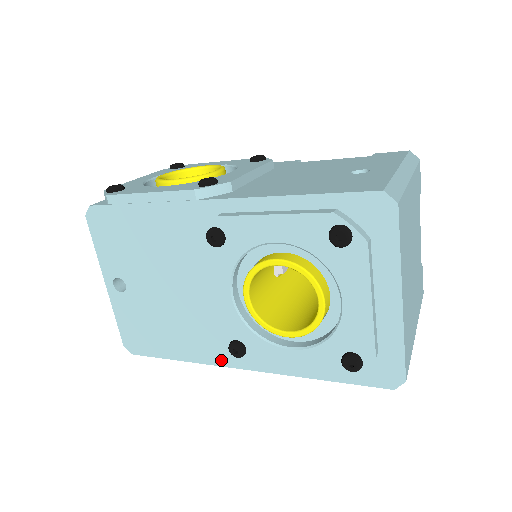
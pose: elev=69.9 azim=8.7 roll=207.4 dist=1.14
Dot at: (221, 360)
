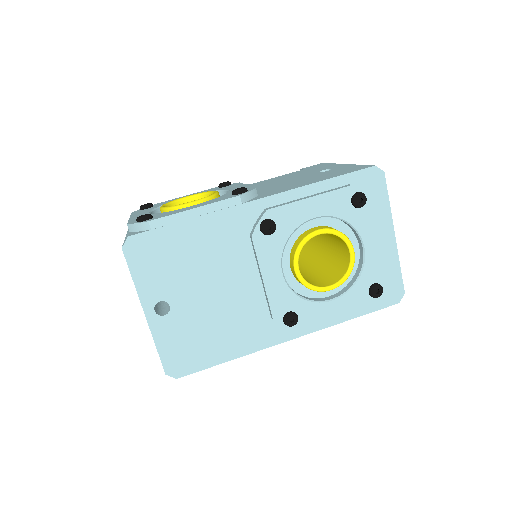
Dot at: (270, 341)
